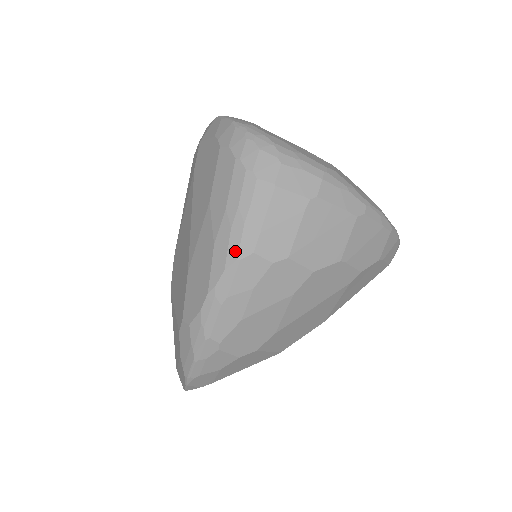
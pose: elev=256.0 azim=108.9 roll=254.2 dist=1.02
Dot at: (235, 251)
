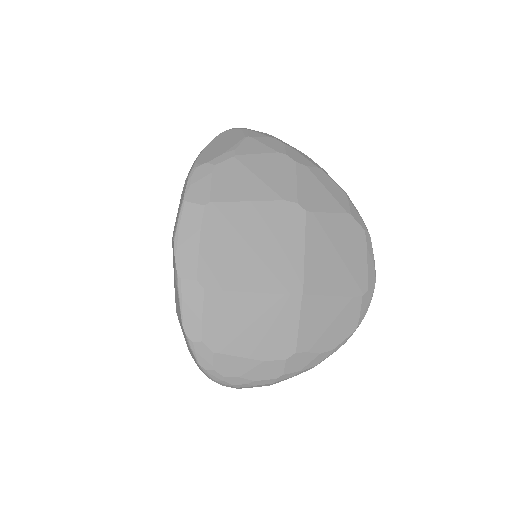
Dot at: occluded
